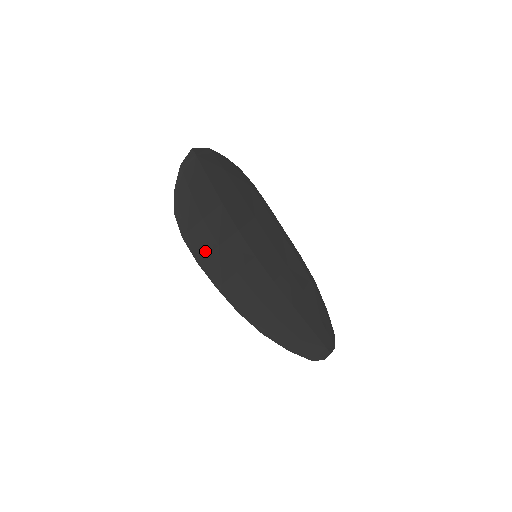
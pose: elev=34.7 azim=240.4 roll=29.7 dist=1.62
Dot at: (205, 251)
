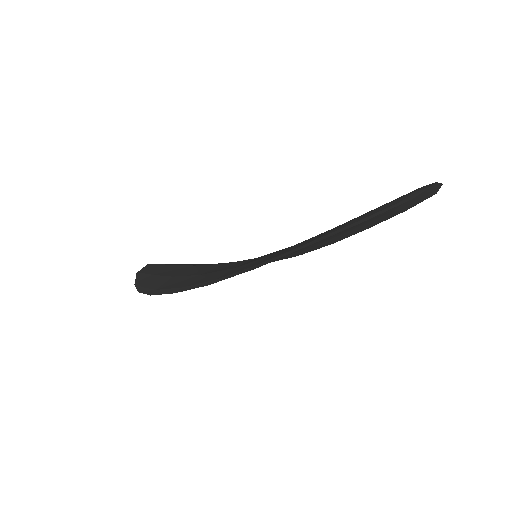
Dot at: (183, 285)
